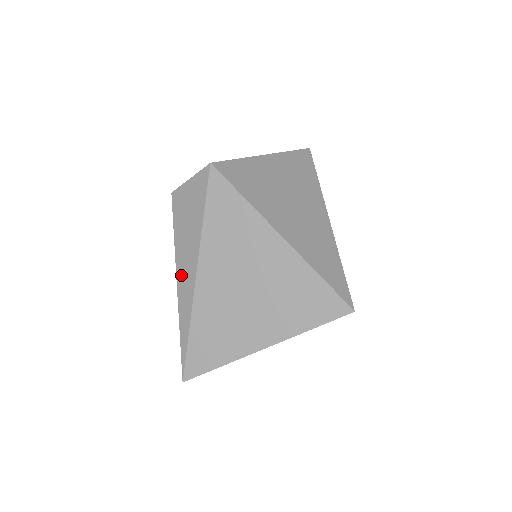
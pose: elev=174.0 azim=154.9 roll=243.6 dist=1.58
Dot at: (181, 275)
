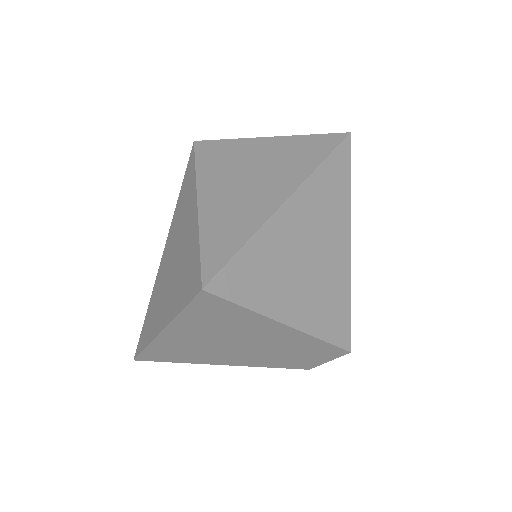
Dot at: occluded
